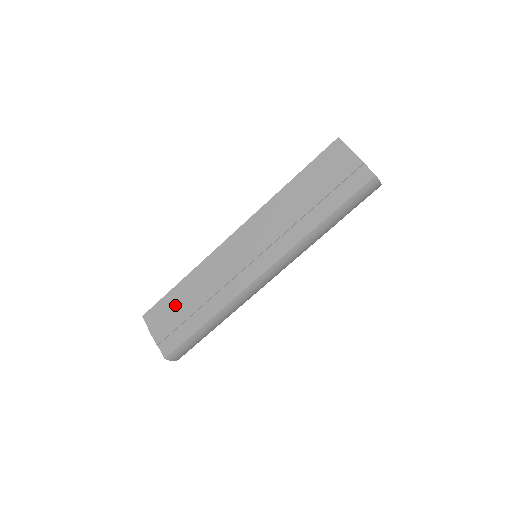
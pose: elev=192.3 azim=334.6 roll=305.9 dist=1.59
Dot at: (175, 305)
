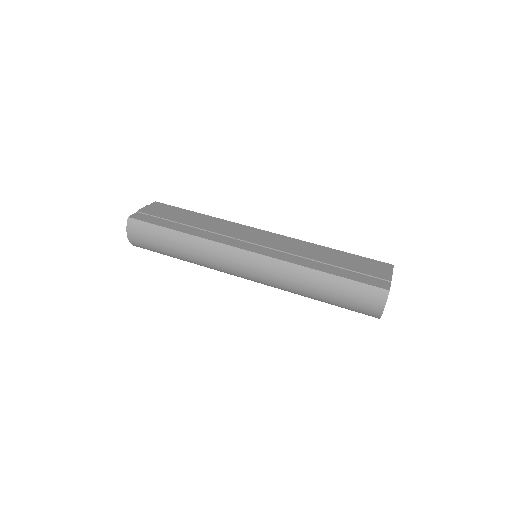
Dot at: (180, 214)
